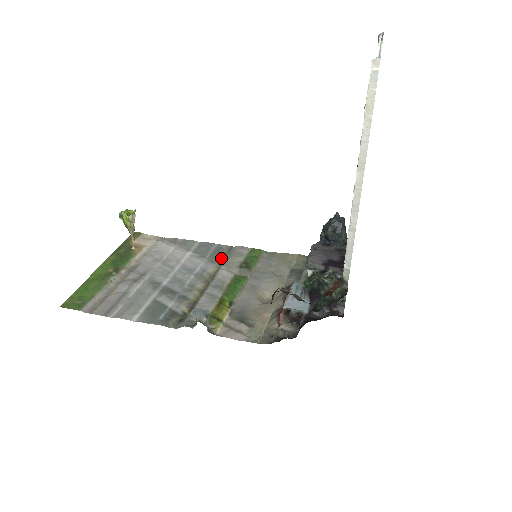
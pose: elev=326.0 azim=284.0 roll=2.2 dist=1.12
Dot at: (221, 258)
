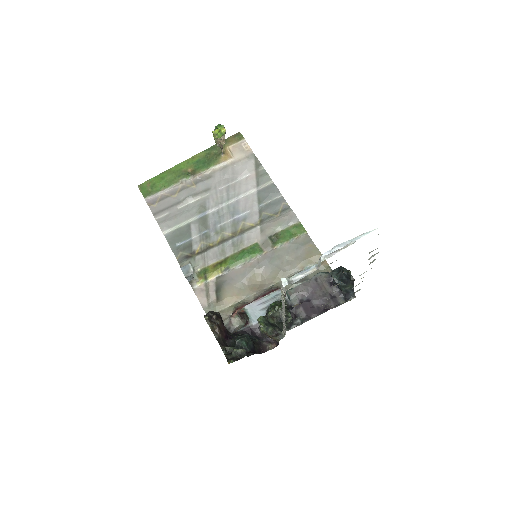
Dot at: (268, 215)
